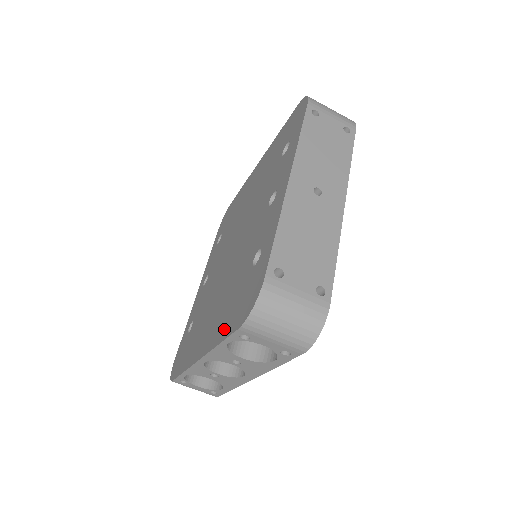
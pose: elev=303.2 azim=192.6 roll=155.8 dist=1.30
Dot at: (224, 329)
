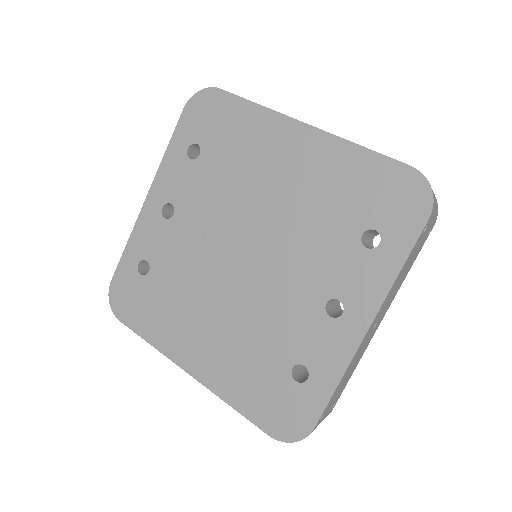
Dot at: (240, 399)
